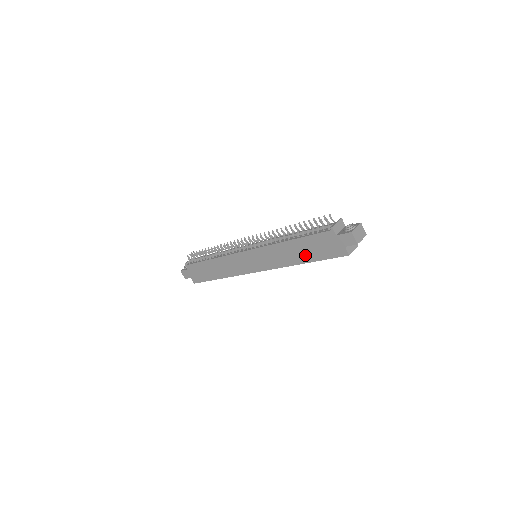
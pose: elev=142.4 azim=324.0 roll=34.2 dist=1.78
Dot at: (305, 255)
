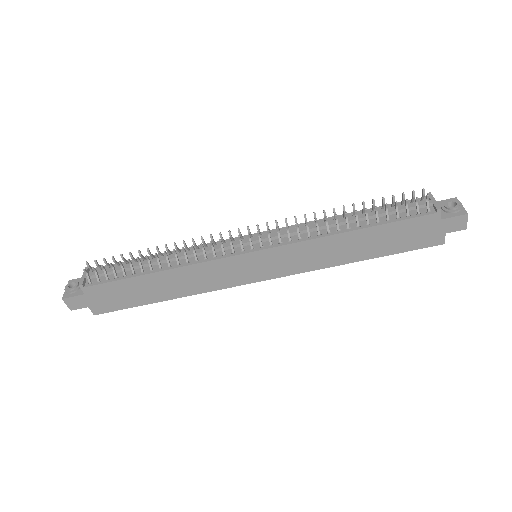
Dot at: (371, 249)
